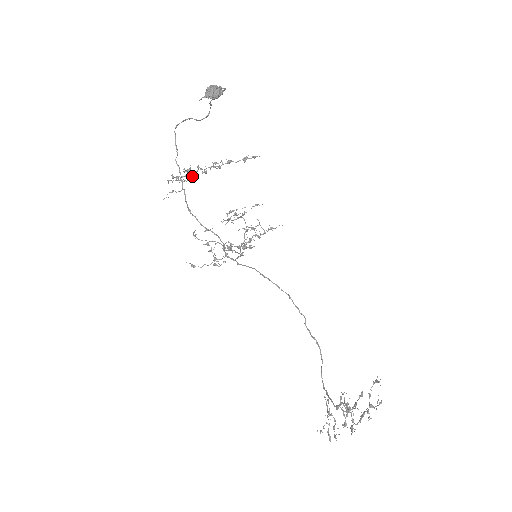
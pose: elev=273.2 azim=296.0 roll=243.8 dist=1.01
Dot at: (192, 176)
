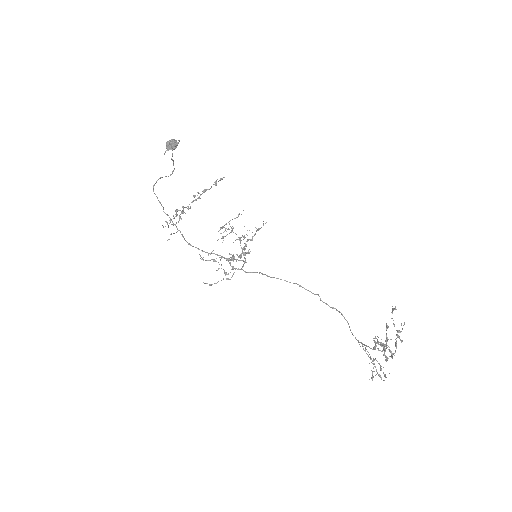
Dot at: (181, 218)
